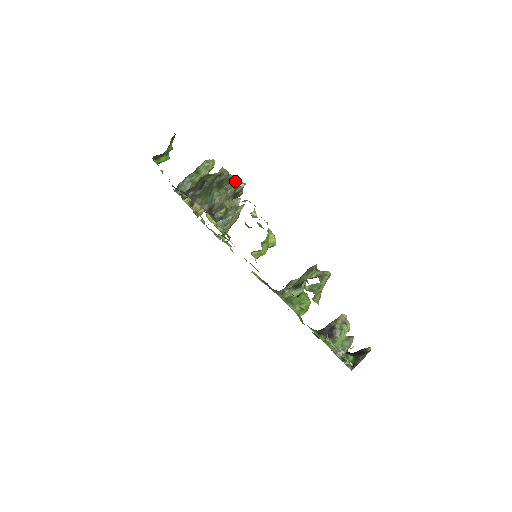
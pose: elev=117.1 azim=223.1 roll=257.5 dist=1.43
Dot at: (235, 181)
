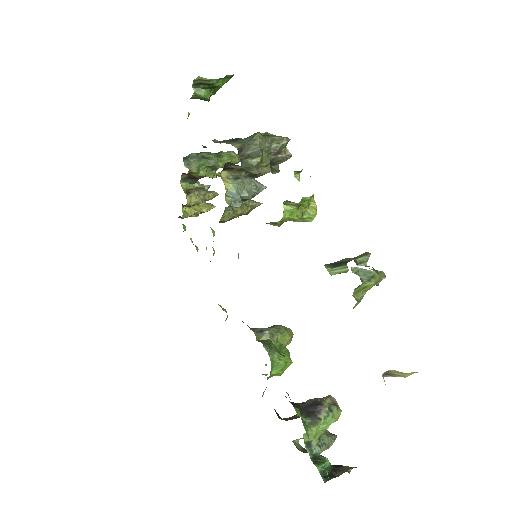
Dot at: (287, 138)
